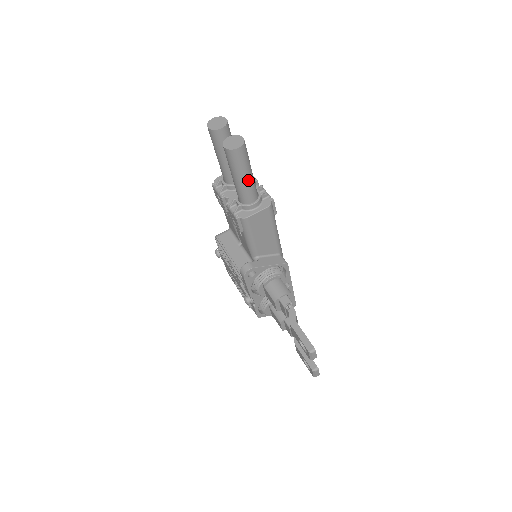
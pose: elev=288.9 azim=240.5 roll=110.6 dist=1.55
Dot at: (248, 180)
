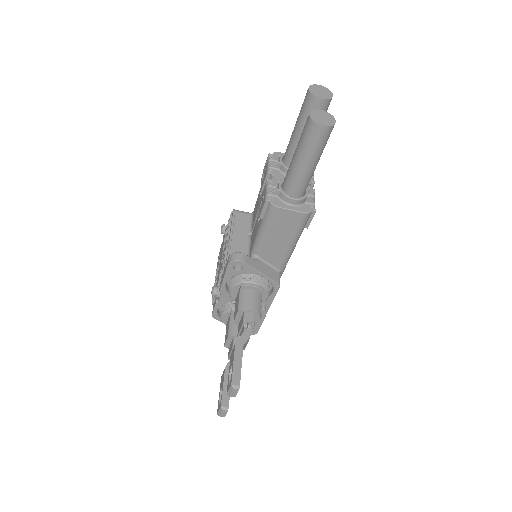
Dot at: (307, 169)
